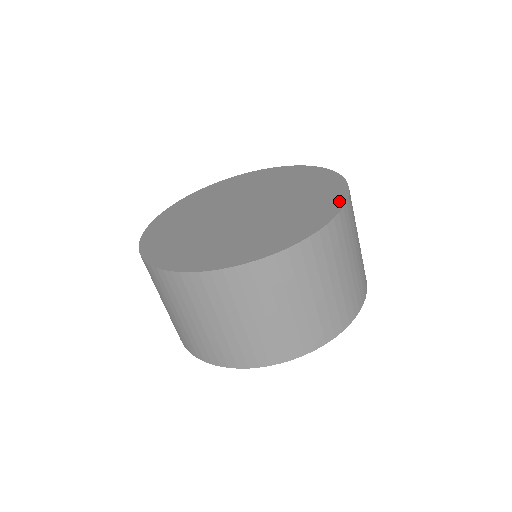
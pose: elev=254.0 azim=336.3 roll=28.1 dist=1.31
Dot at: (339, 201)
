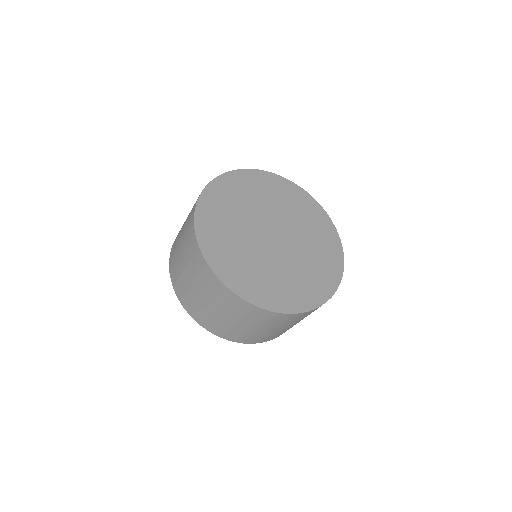
Dot at: (339, 250)
